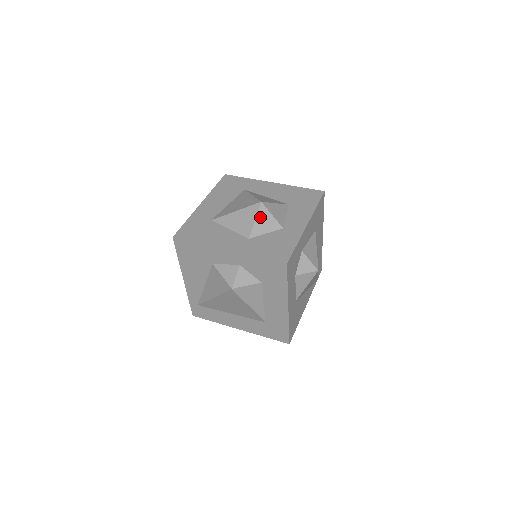
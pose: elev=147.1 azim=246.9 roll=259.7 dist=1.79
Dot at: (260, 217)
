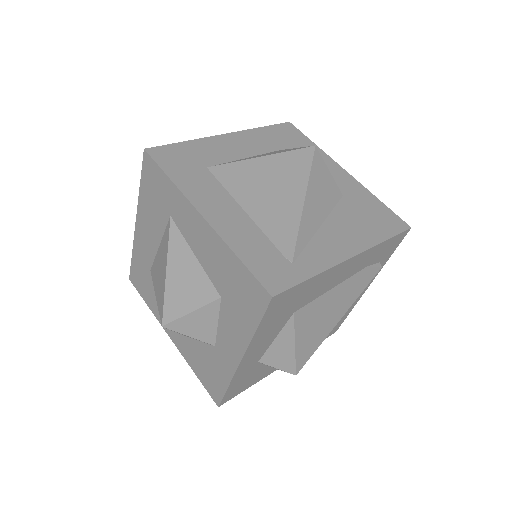
Dot at: occluded
